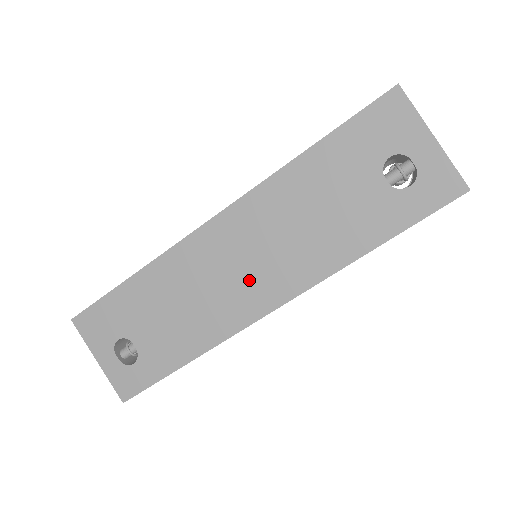
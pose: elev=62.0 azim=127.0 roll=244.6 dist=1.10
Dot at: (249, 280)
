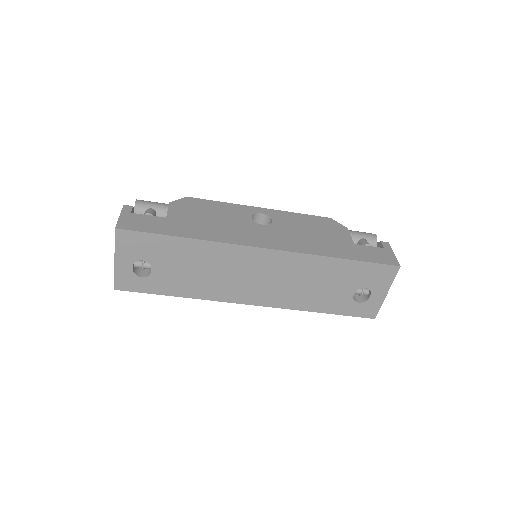
Dot at: (253, 286)
